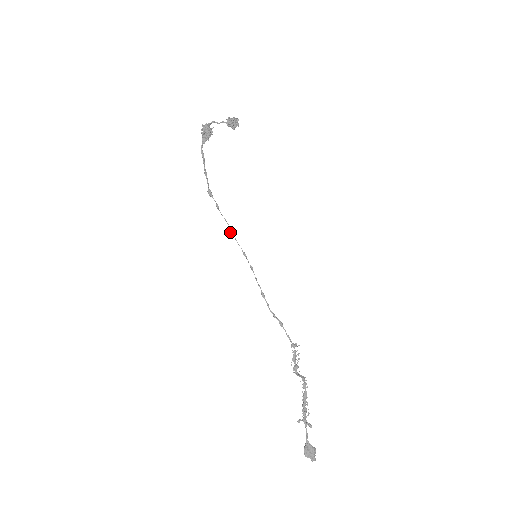
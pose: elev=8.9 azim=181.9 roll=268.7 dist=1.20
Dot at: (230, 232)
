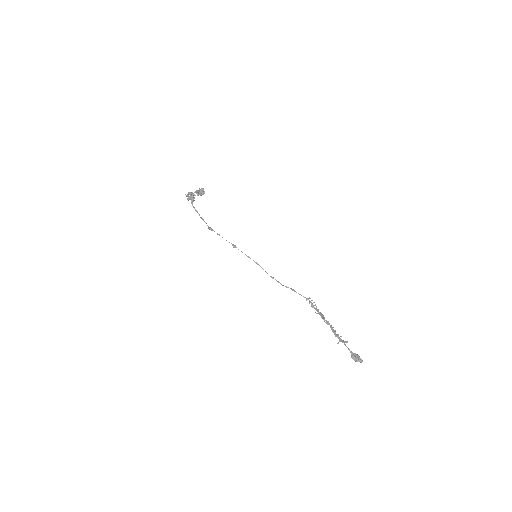
Dot at: (234, 247)
